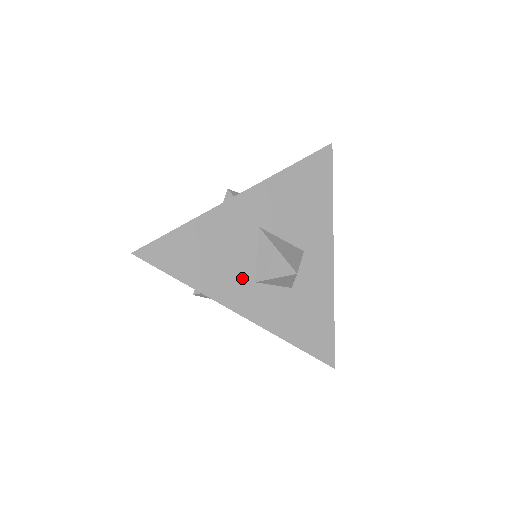
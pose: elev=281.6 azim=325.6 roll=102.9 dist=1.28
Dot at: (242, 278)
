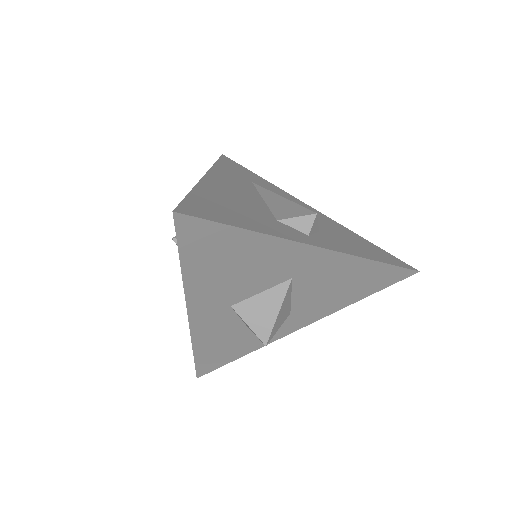
Dot at: (227, 297)
